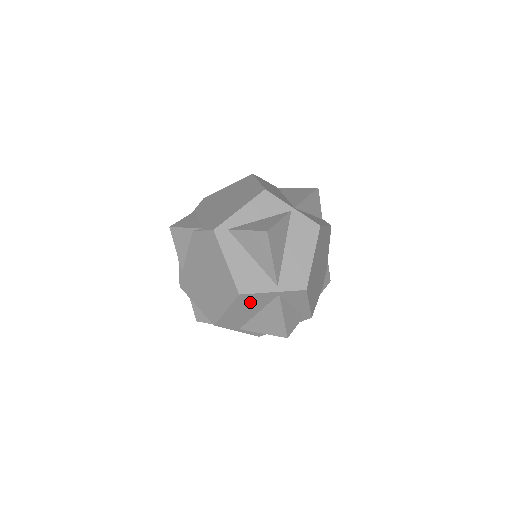
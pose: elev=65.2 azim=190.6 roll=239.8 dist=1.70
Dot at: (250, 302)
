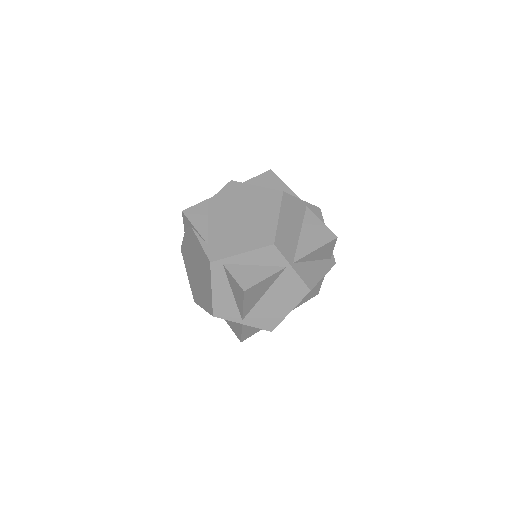
Dot at: (292, 210)
